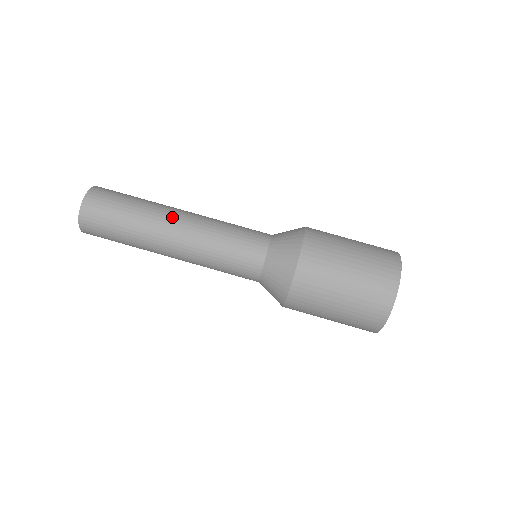
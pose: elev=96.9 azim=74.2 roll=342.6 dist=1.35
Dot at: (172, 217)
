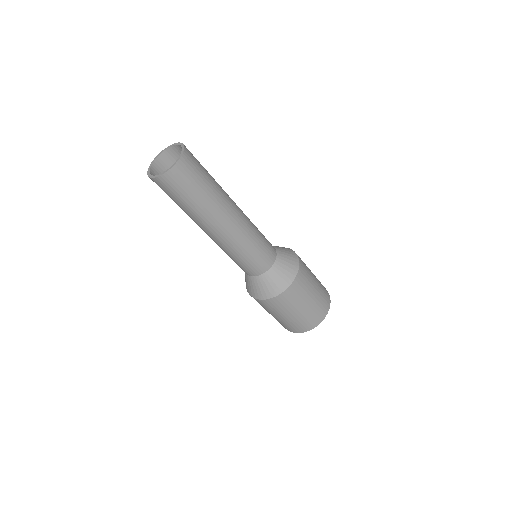
Dot at: (221, 224)
